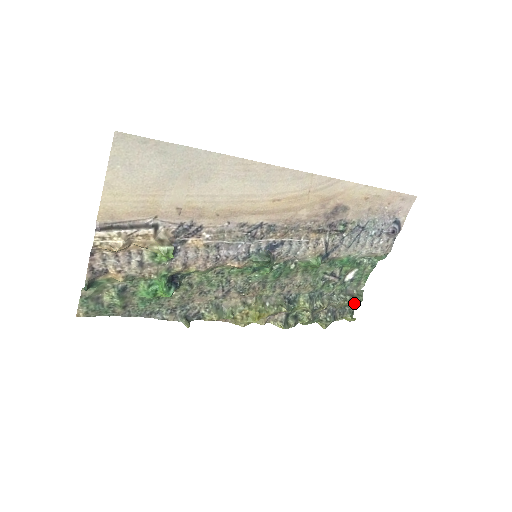
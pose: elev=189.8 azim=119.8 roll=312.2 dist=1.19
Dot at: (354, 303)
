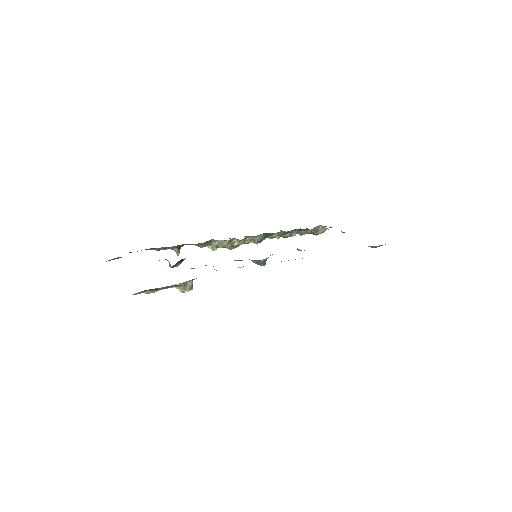
Dot at: (314, 234)
